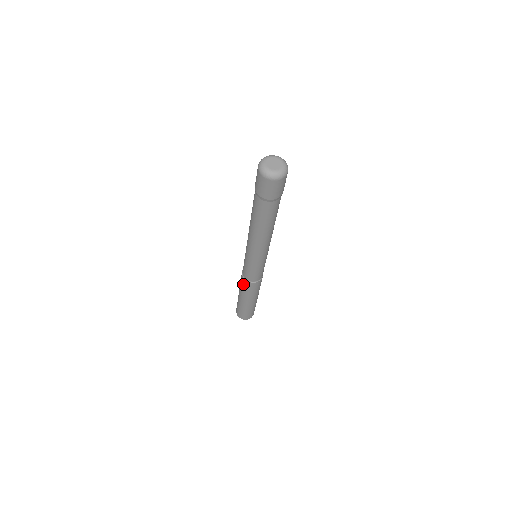
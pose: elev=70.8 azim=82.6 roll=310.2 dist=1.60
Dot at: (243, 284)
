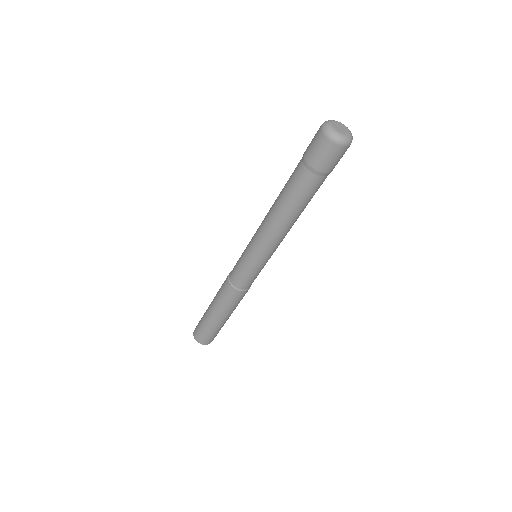
Dot at: (226, 294)
